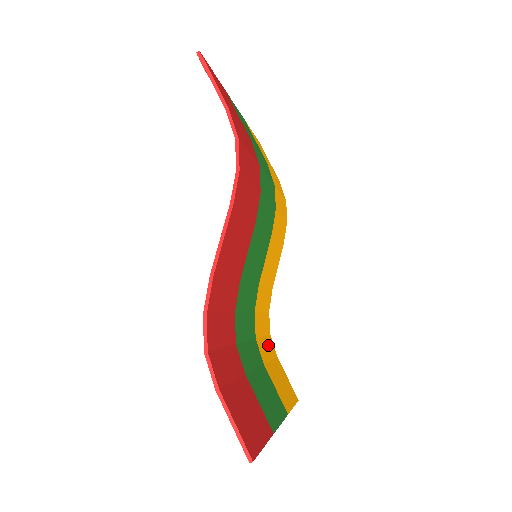
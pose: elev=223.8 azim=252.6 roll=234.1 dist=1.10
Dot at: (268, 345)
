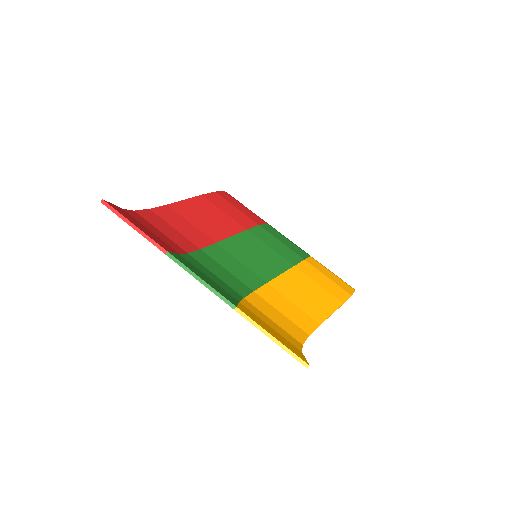
Dot at: (280, 330)
